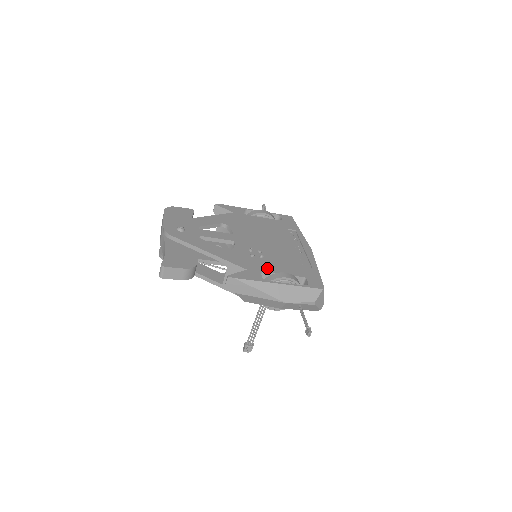
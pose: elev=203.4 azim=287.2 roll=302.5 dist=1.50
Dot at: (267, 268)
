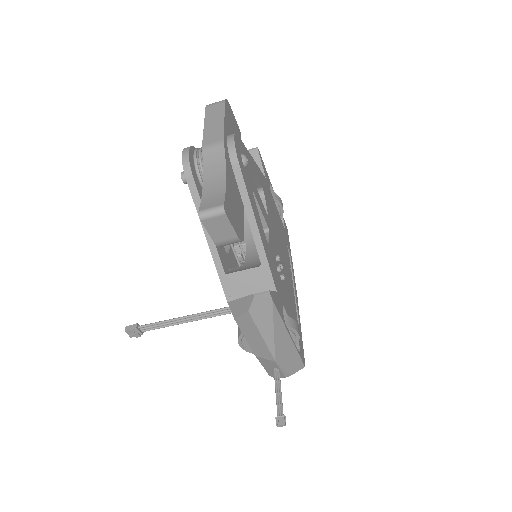
Dot at: (285, 301)
